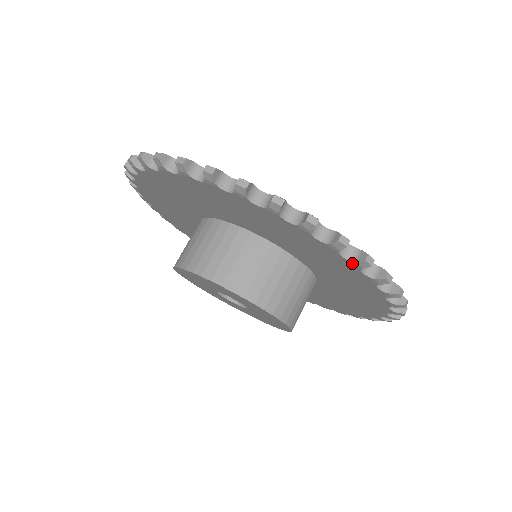
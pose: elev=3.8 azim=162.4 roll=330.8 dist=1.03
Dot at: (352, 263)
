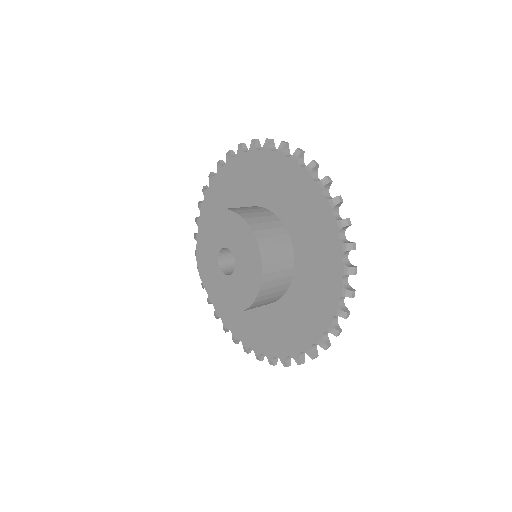
Dot at: (342, 289)
